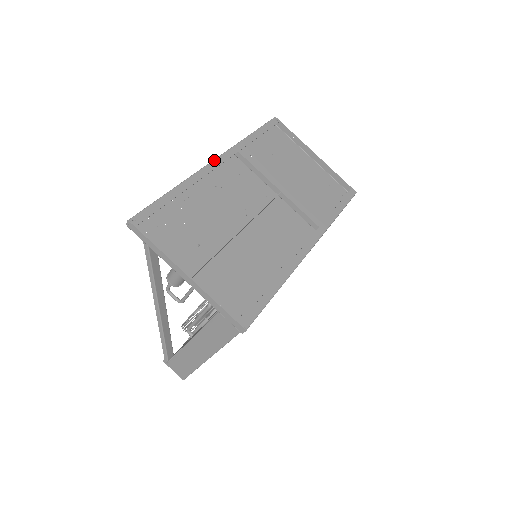
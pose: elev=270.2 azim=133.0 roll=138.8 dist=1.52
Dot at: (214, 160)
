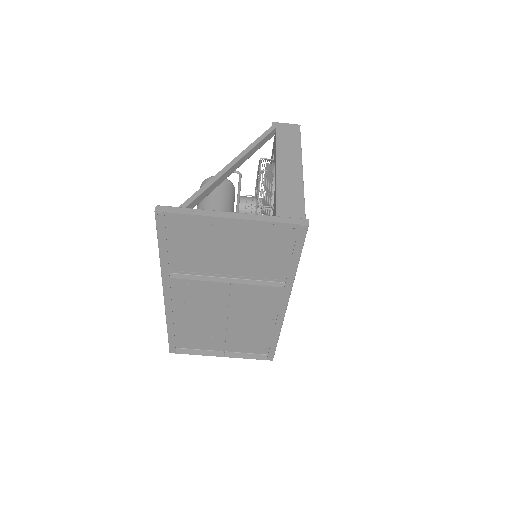
Dot at: (164, 298)
